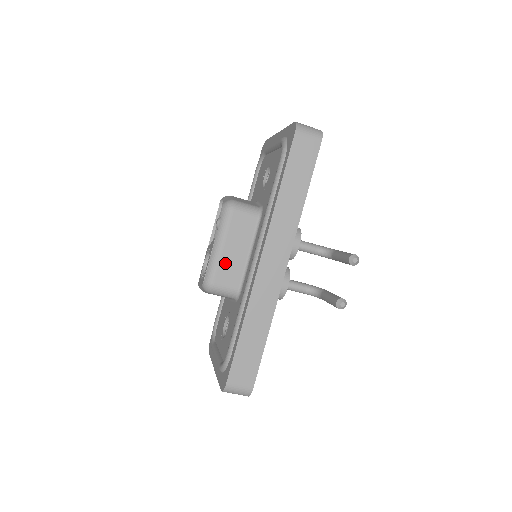
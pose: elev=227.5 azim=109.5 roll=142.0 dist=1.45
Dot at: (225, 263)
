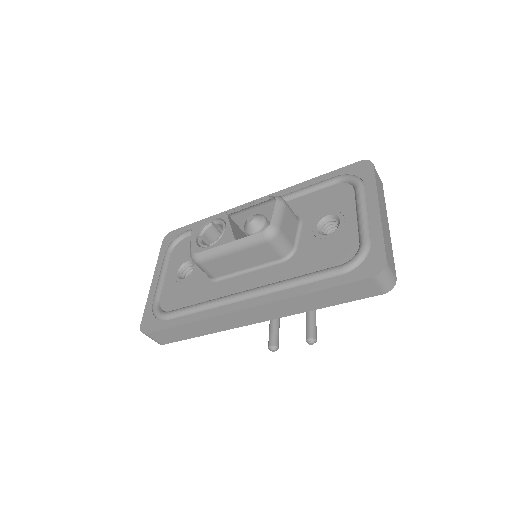
Dot at: (223, 261)
